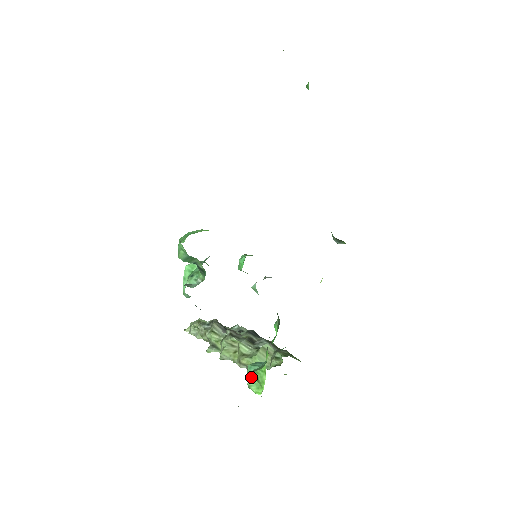
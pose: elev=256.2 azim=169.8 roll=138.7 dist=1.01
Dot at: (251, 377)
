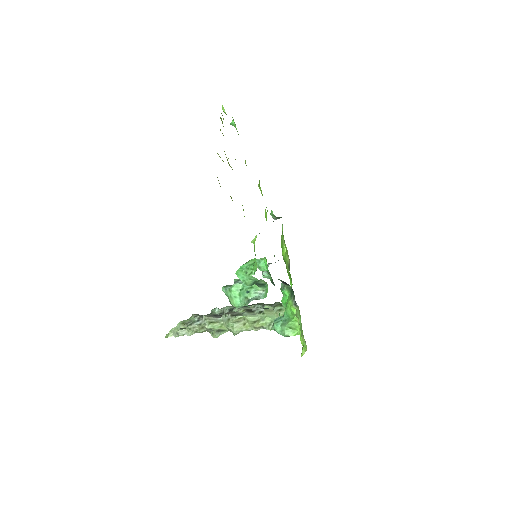
Dot at: (283, 330)
